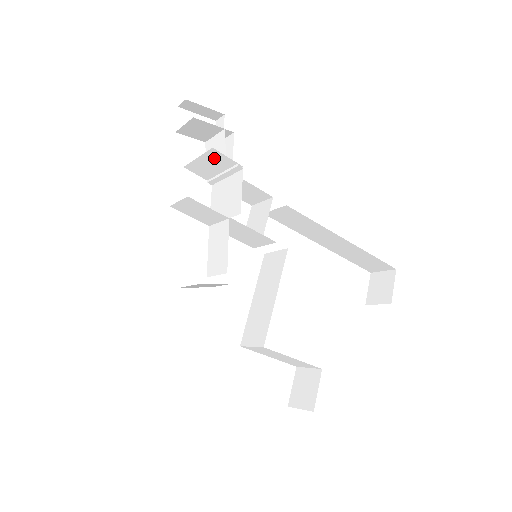
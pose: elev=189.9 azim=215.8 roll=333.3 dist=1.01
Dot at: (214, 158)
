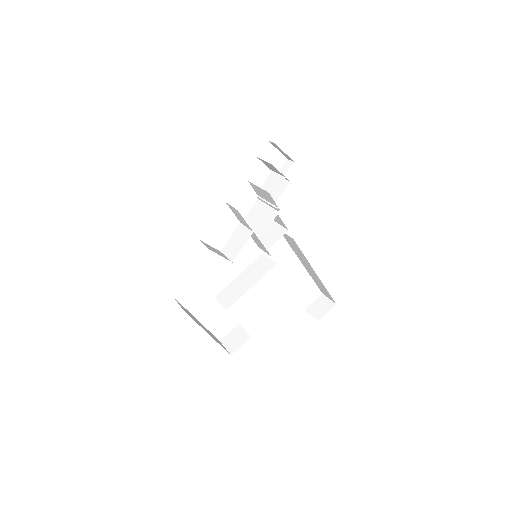
Dot at: (267, 195)
